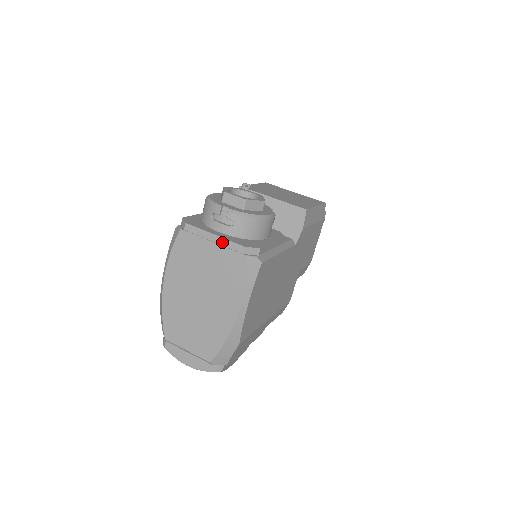
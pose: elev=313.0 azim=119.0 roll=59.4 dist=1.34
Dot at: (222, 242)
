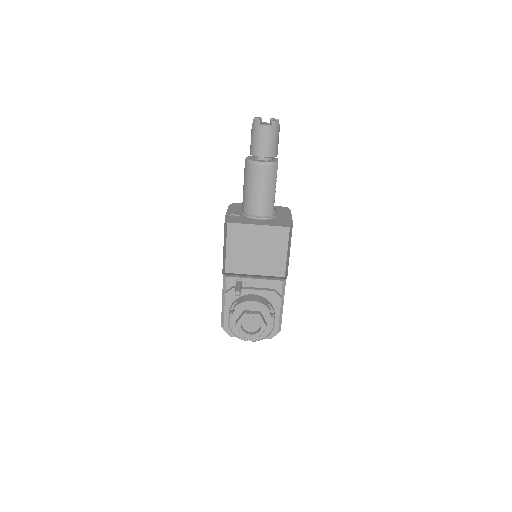
Dot at: occluded
